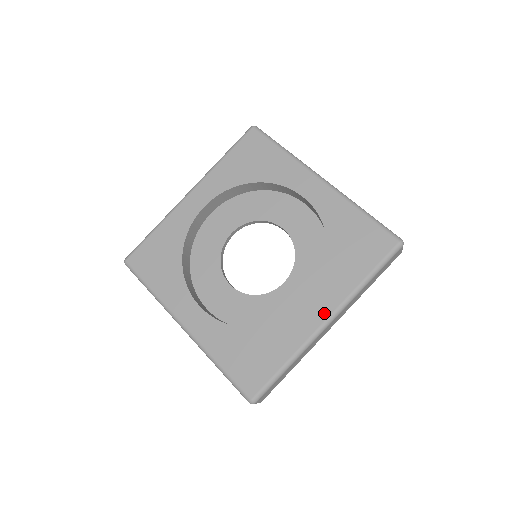
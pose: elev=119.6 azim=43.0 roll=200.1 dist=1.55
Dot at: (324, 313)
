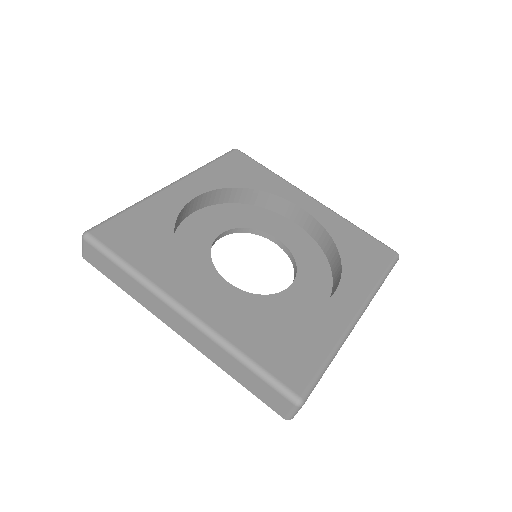
Dot at: (354, 305)
